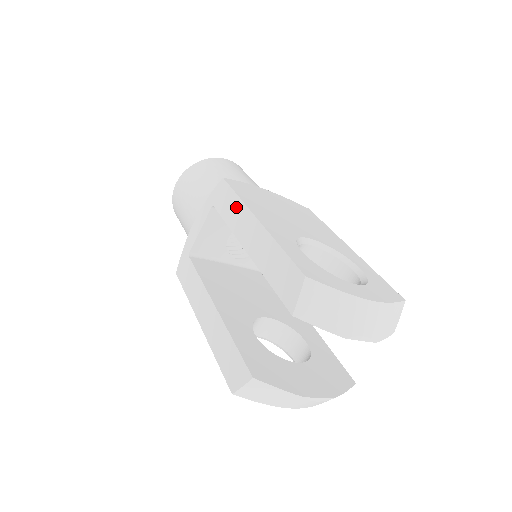
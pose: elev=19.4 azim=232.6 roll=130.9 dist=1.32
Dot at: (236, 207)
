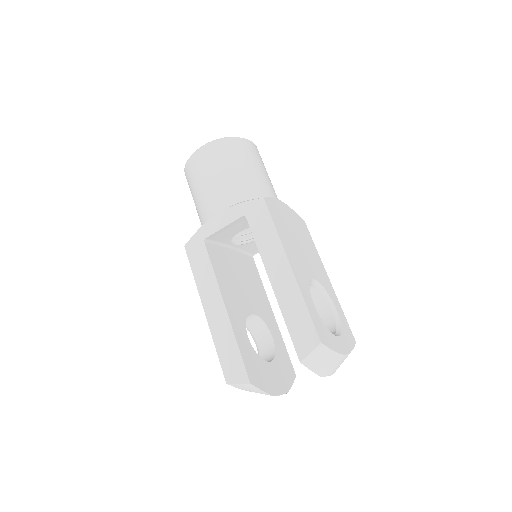
Dot at: (271, 238)
